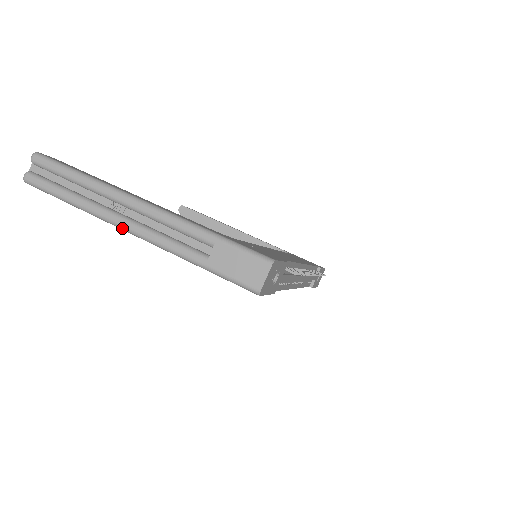
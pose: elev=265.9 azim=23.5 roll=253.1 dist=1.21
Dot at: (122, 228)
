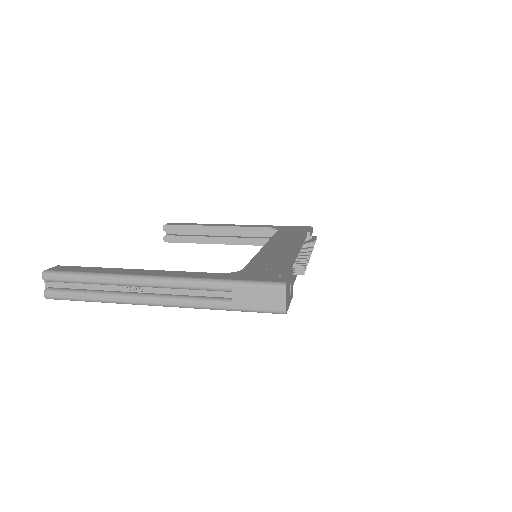
Dot at: (150, 305)
